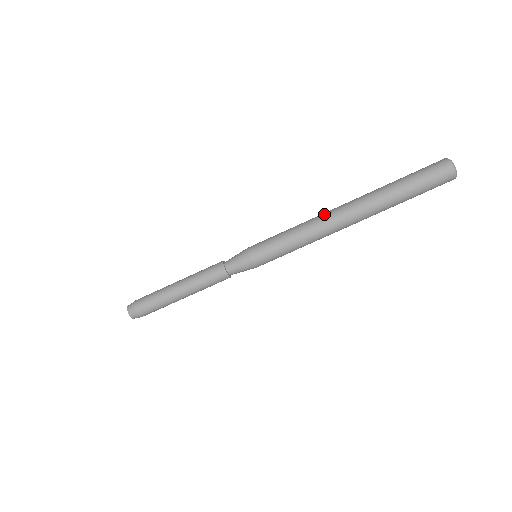
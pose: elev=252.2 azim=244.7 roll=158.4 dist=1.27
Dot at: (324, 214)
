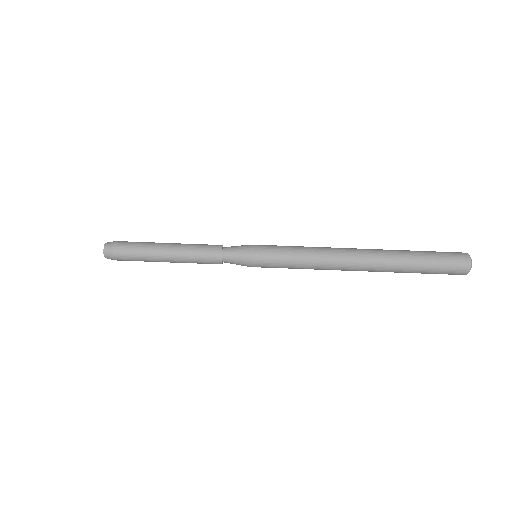
Dot at: (339, 255)
